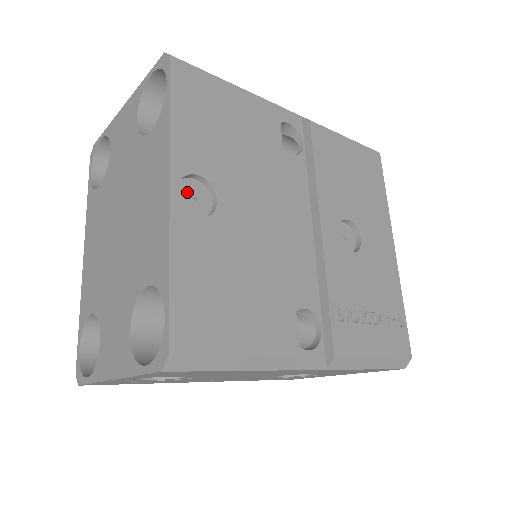
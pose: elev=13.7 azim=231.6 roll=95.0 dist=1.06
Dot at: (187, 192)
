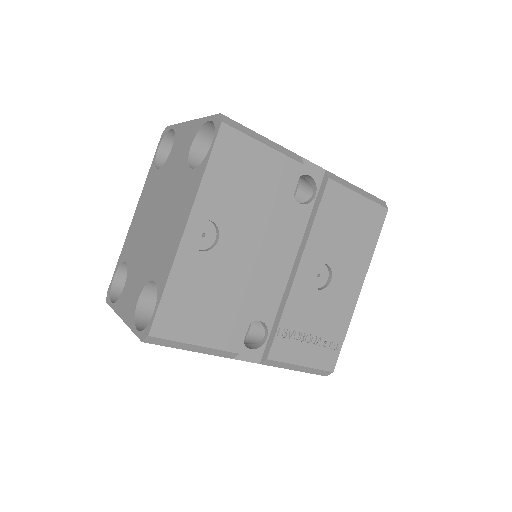
Dot at: (199, 229)
